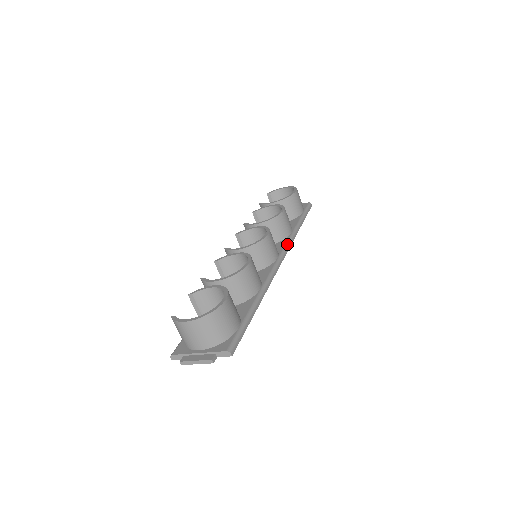
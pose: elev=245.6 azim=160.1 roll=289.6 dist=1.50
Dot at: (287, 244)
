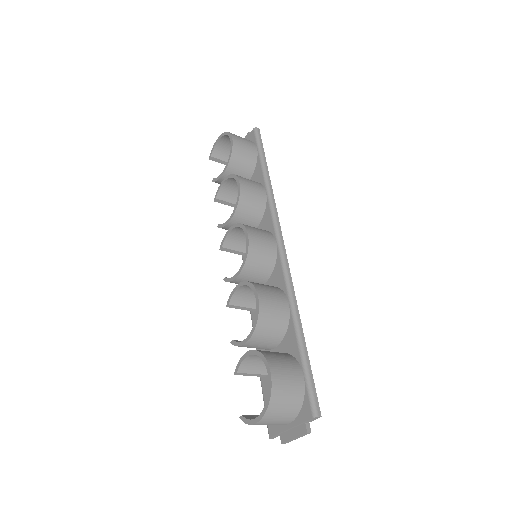
Dot at: (272, 215)
